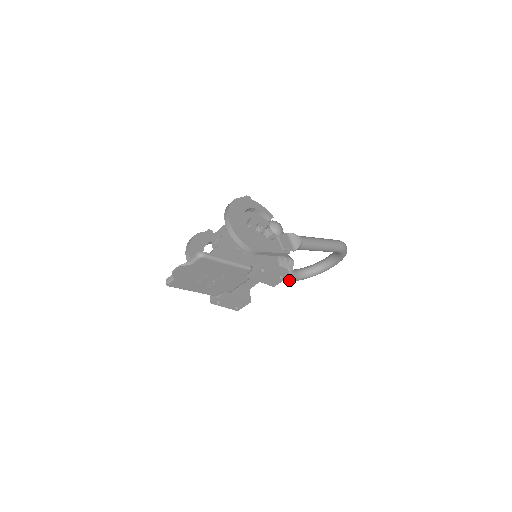
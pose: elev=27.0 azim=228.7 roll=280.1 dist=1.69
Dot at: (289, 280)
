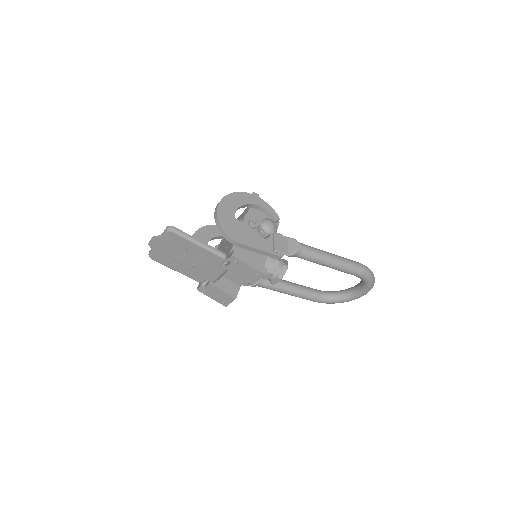
Dot at: (308, 298)
